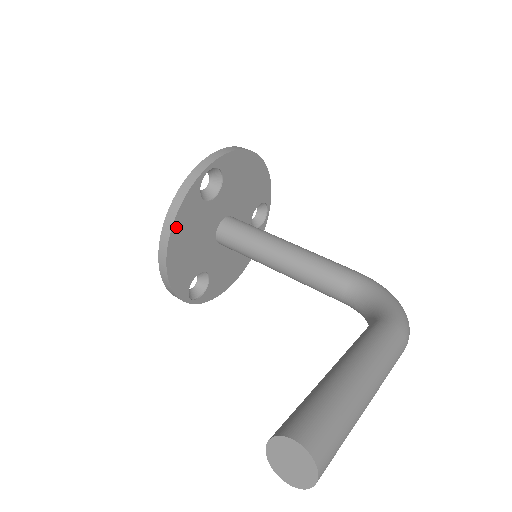
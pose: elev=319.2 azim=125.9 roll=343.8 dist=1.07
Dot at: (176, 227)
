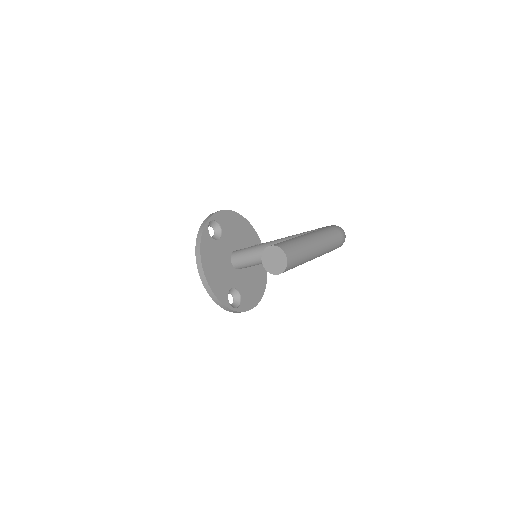
Dot at: (203, 255)
